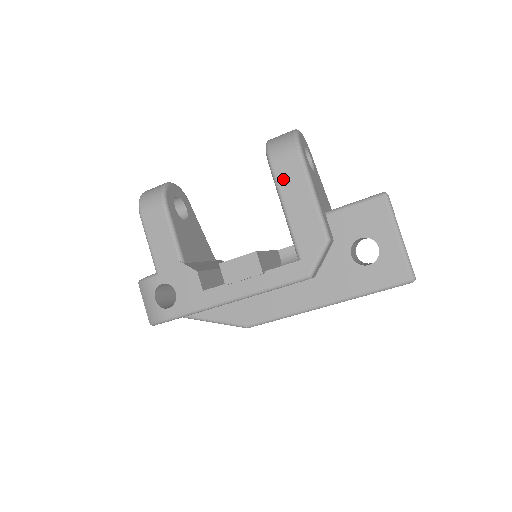
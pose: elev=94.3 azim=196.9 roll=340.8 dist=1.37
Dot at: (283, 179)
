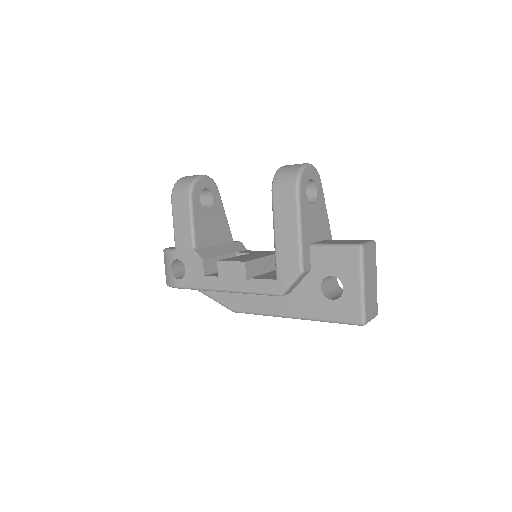
Dot at: (279, 209)
